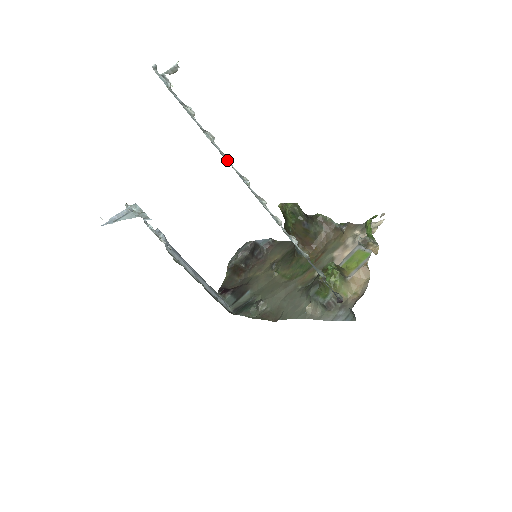
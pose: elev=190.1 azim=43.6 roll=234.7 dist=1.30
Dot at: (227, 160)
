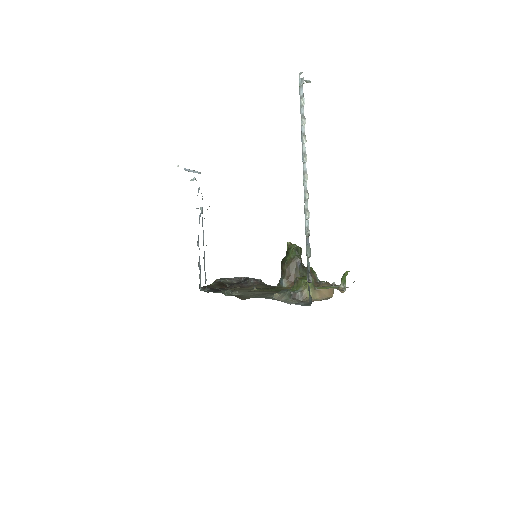
Dot at: (302, 142)
